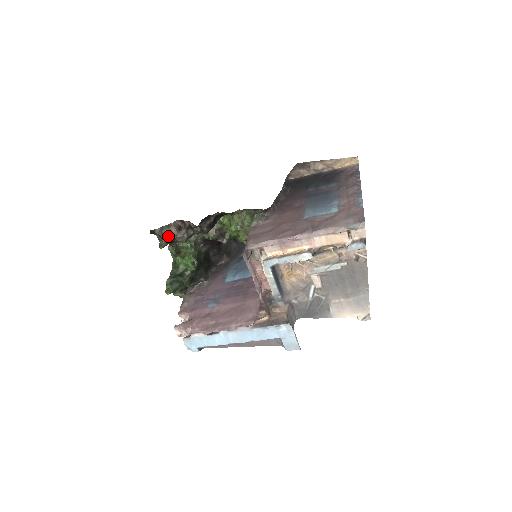
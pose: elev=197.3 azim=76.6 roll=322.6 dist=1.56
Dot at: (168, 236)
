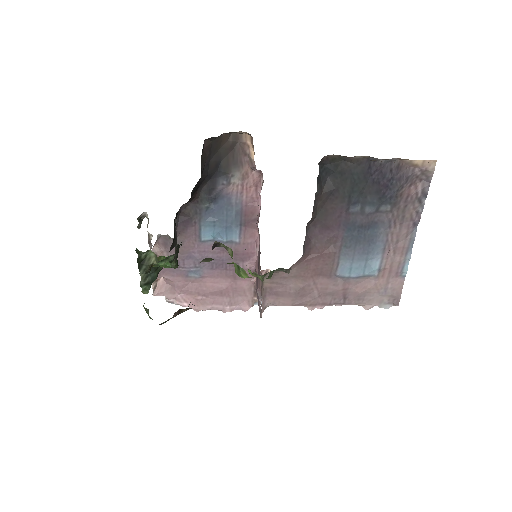
Dot at: occluded
